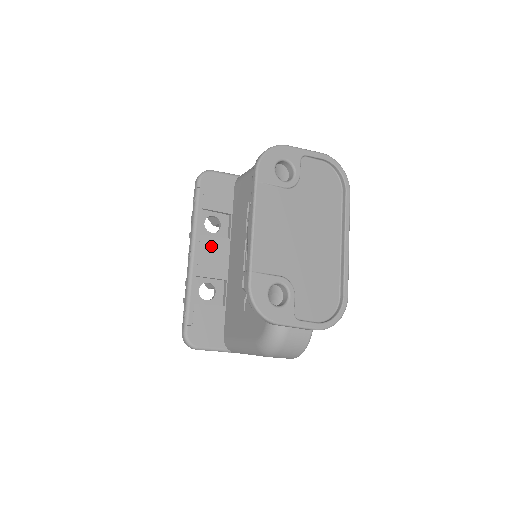
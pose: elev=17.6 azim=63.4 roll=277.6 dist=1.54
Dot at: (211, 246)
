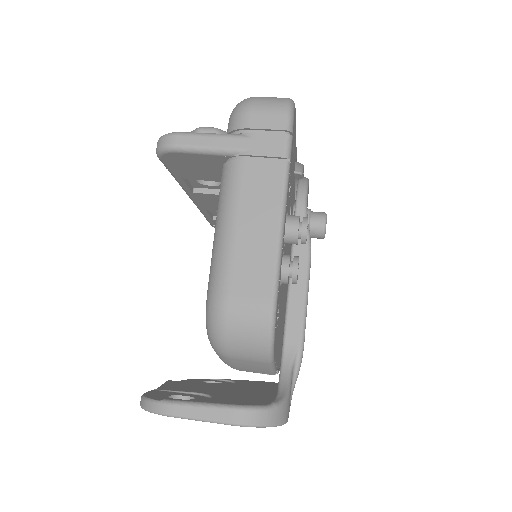
Dot at: (213, 199)
